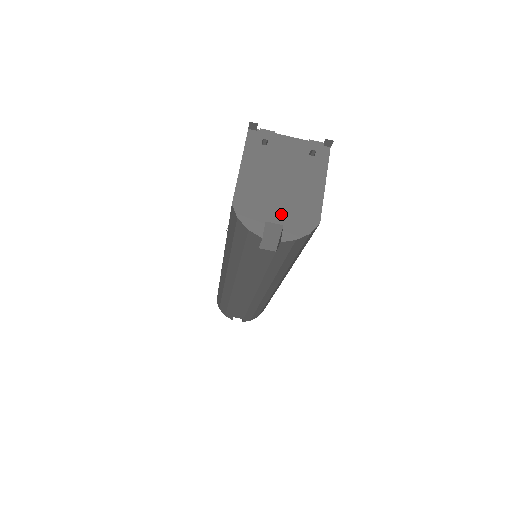
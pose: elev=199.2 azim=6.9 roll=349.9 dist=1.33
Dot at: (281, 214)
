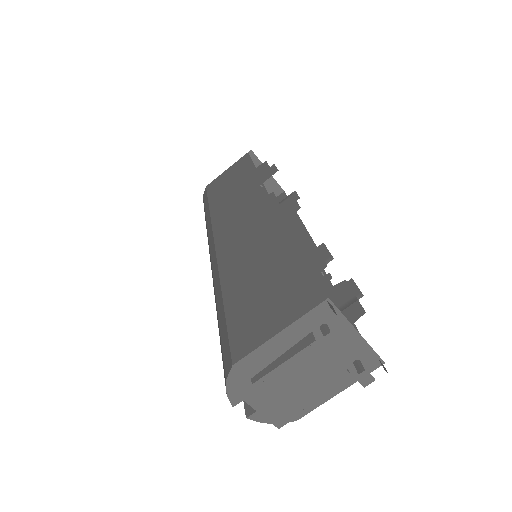
Dot at: (267, 411)
